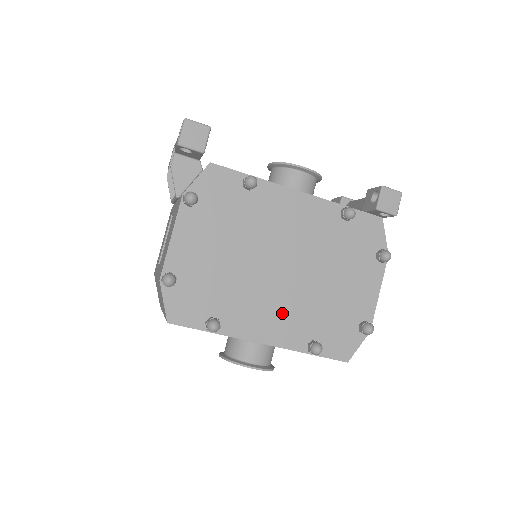
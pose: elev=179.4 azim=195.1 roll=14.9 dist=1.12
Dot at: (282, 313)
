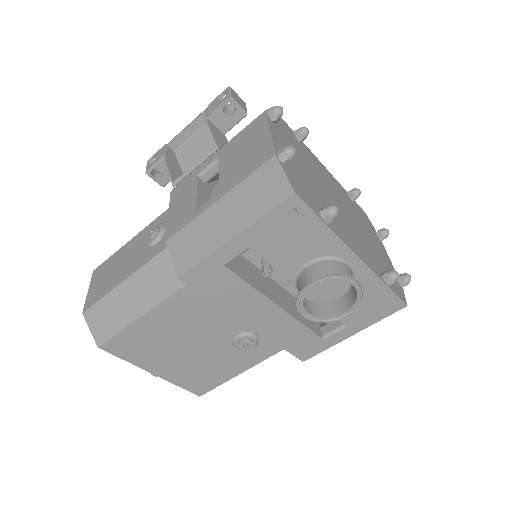
Dot at: (356, 240)
